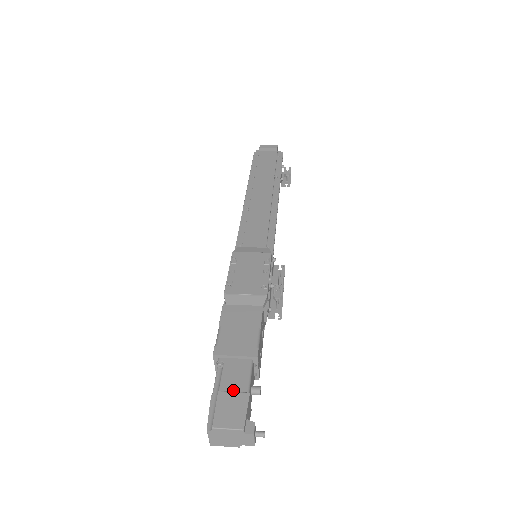
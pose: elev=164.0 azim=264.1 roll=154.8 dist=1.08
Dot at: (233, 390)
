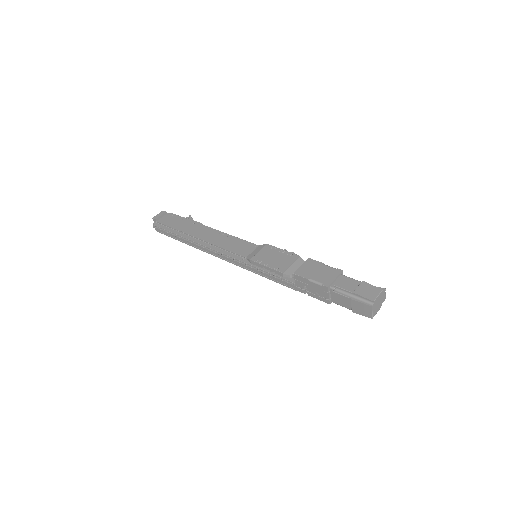
Dot at: (356, 287)
